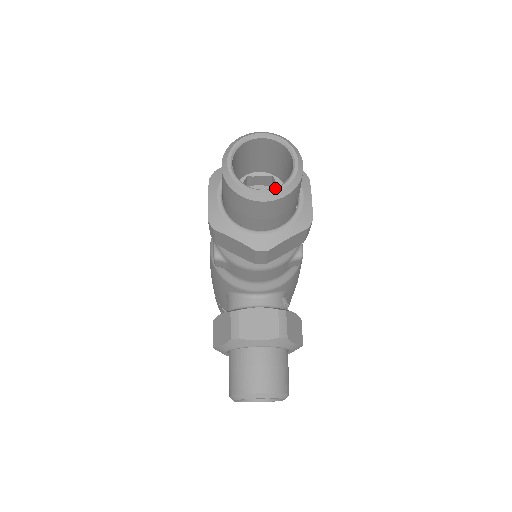
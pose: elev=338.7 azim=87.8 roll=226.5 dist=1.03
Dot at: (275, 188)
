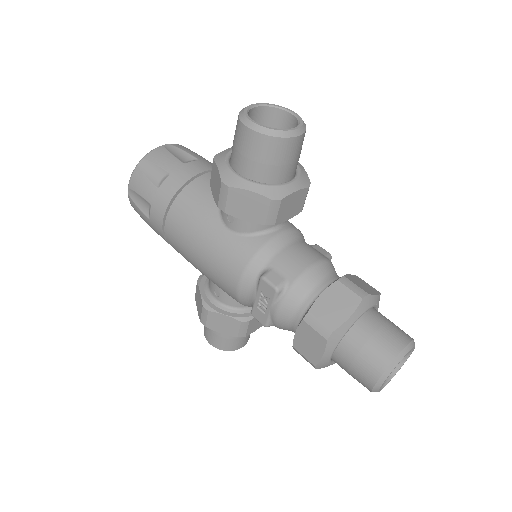
Dot at: occluded
